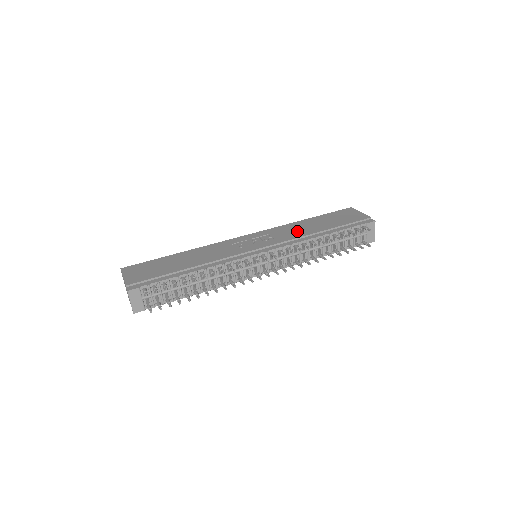
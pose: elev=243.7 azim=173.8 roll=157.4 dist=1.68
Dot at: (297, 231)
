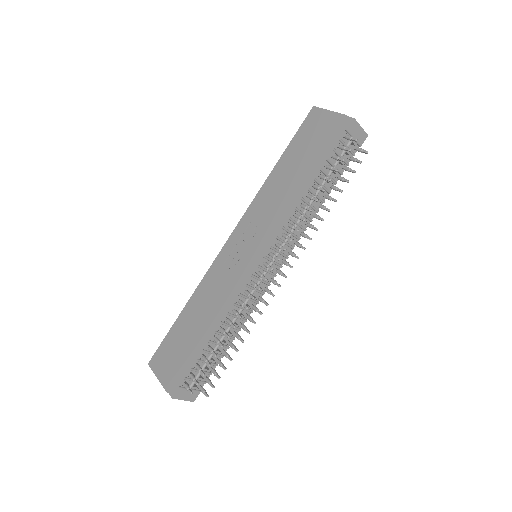
Dot at: (277, 198)
